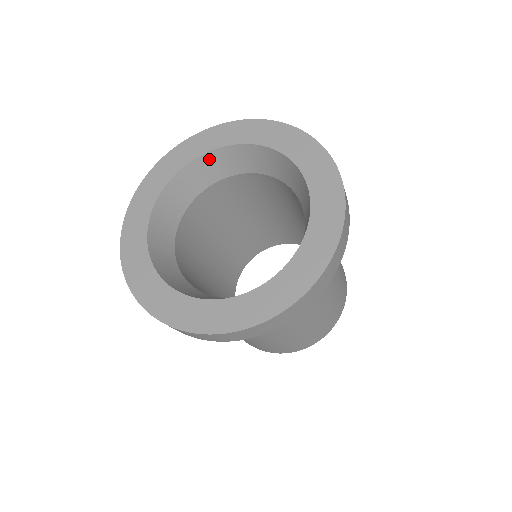
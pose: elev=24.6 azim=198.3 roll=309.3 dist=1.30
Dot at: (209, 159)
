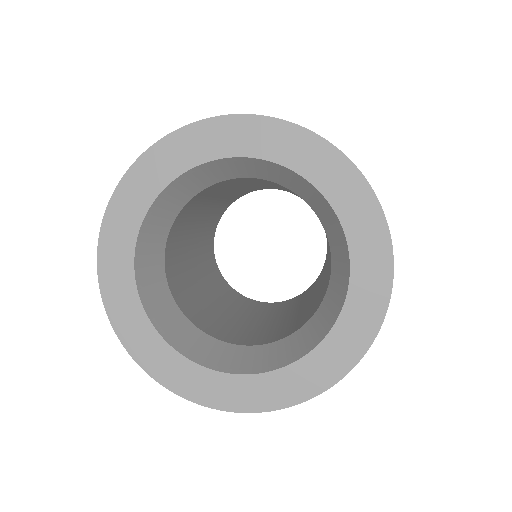
Dot at: (212, 166)
